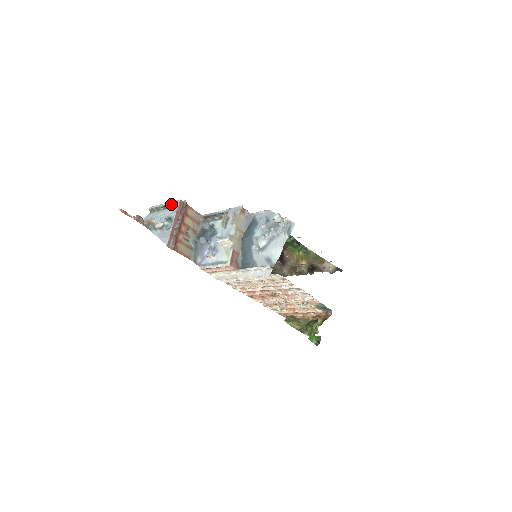
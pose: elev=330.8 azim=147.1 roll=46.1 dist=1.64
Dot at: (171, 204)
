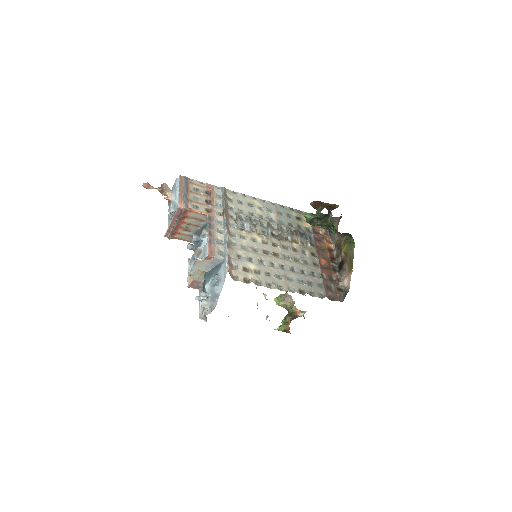
Dot at: (179, 198)
